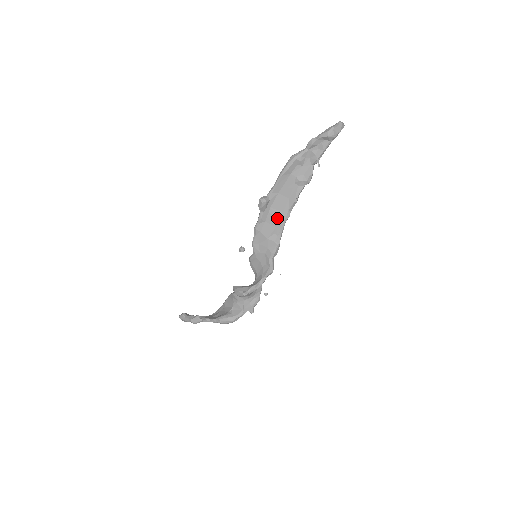
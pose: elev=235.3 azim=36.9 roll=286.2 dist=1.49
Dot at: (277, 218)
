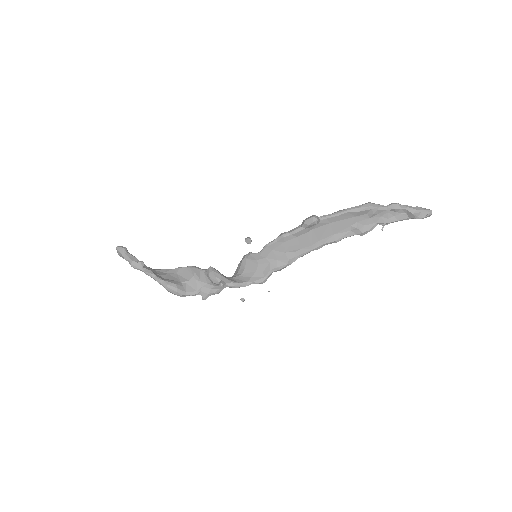
Dot at: (309, 242)
